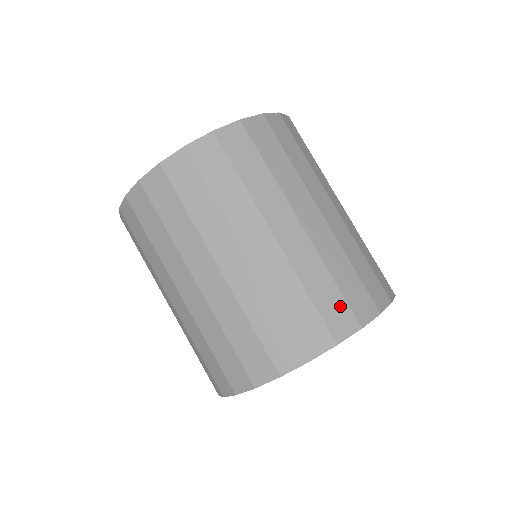
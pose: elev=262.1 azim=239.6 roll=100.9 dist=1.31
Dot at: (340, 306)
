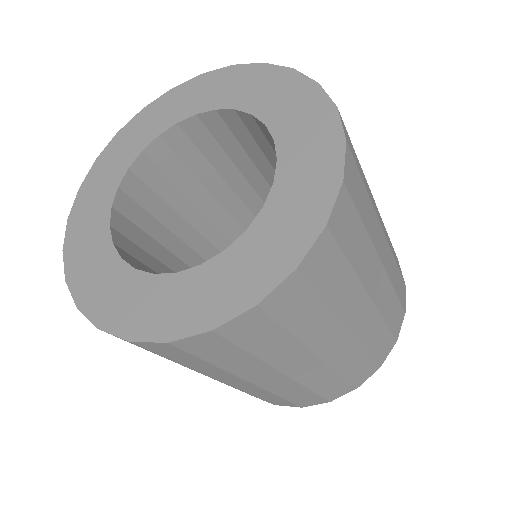
Dot at: (368, 366)
